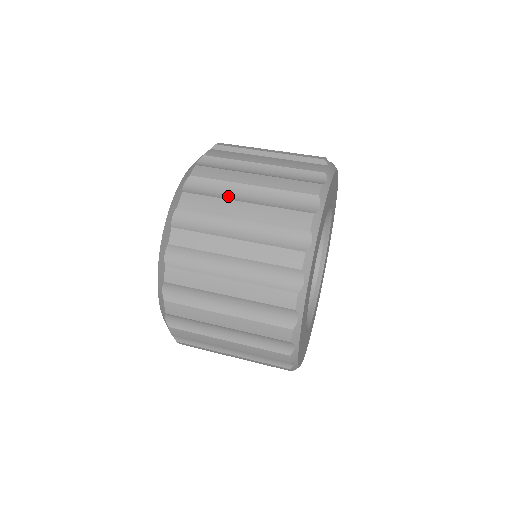
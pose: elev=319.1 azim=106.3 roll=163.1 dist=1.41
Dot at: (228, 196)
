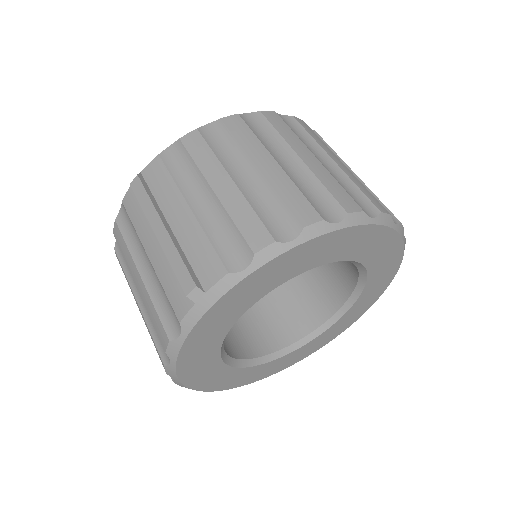
Dot at: (132, 281)
